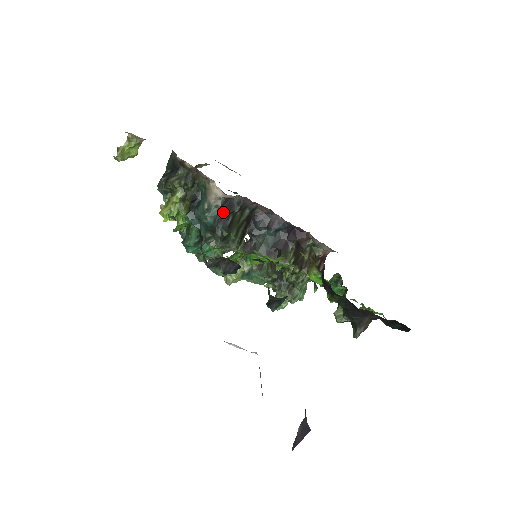
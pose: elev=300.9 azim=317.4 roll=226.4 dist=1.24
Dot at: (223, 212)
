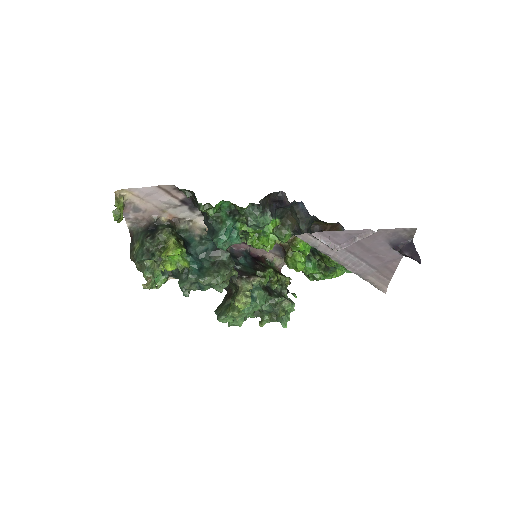
Dot at: occluded
